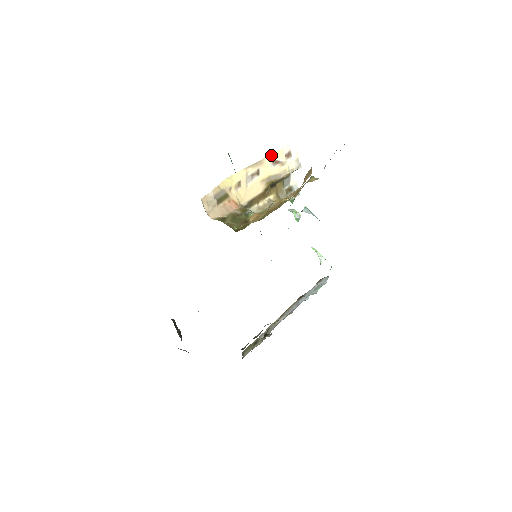
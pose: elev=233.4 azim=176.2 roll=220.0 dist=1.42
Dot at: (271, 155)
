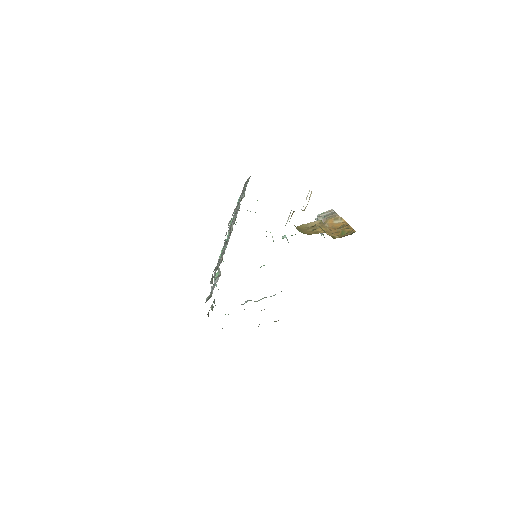
Dot at: occluded
